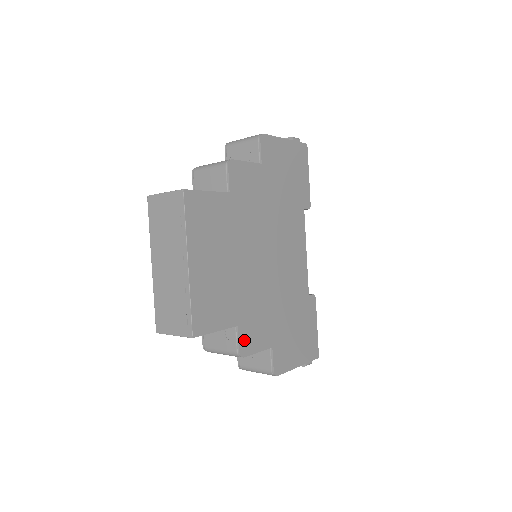
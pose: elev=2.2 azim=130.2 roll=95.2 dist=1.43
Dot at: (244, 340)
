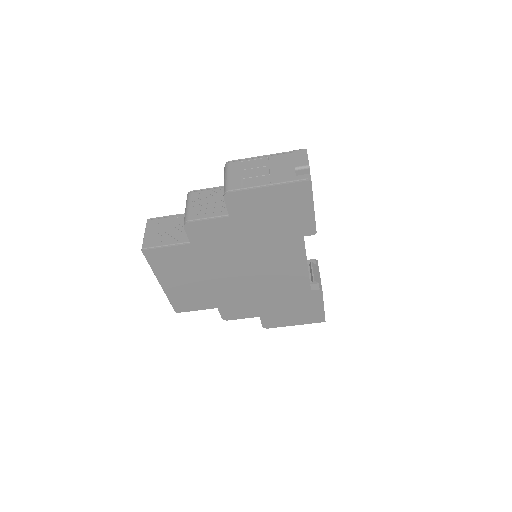
Dot at: (226, 314)
